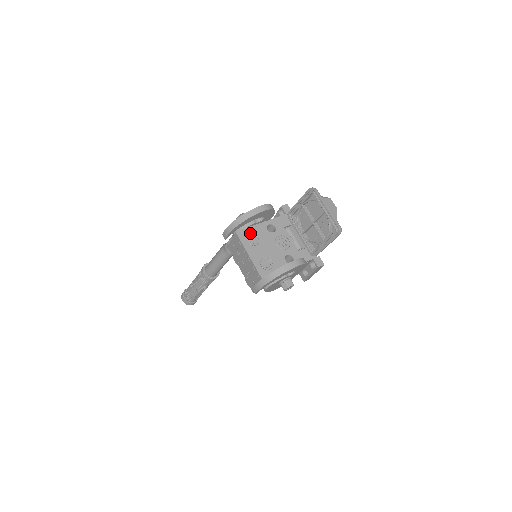
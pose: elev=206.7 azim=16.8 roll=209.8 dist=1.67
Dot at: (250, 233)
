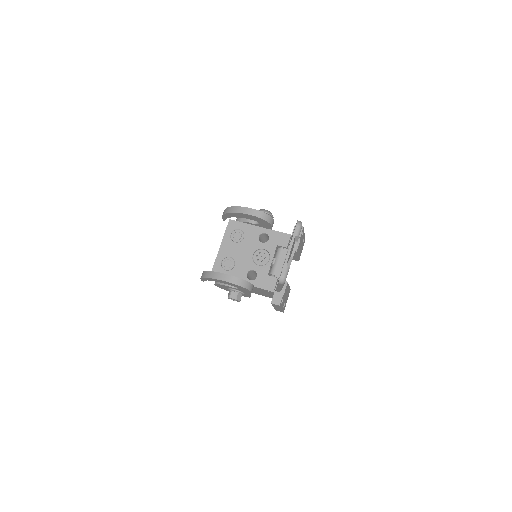
Dot at: (241, 228)
